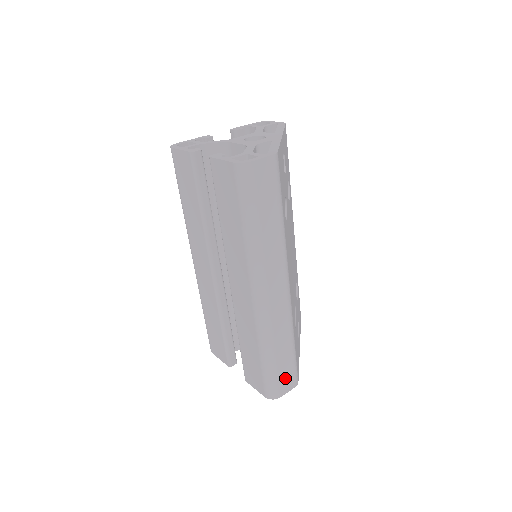
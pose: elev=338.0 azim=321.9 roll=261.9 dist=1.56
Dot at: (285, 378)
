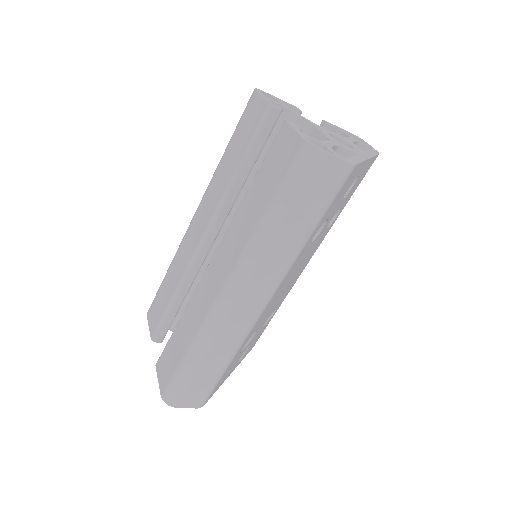
Dot at: (194, 392)
